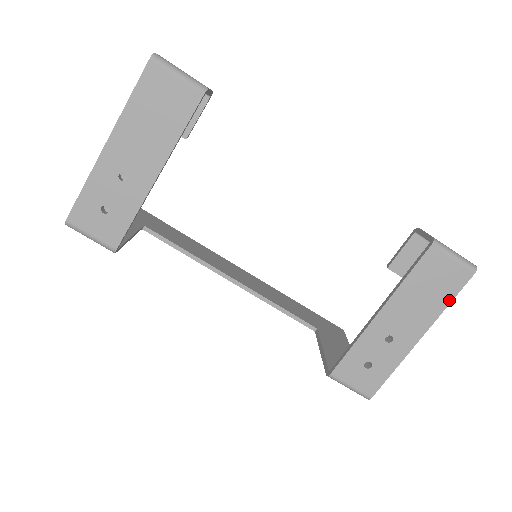
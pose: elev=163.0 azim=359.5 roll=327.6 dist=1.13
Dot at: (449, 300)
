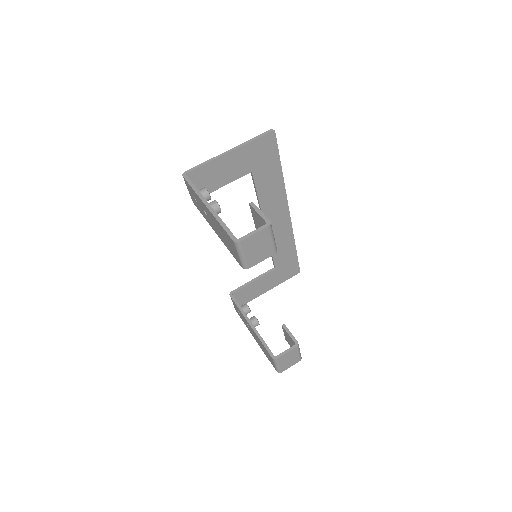
Dot at: (267, 357)
